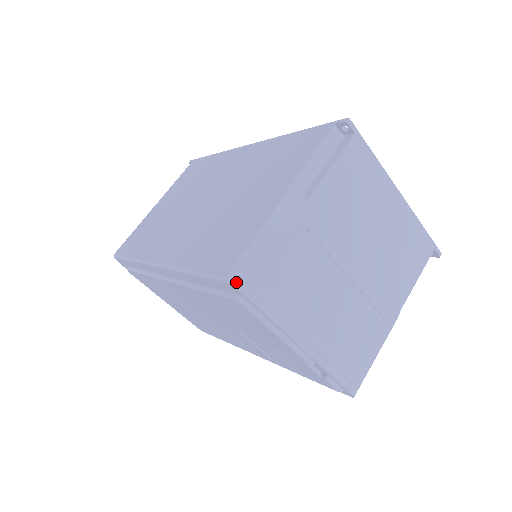
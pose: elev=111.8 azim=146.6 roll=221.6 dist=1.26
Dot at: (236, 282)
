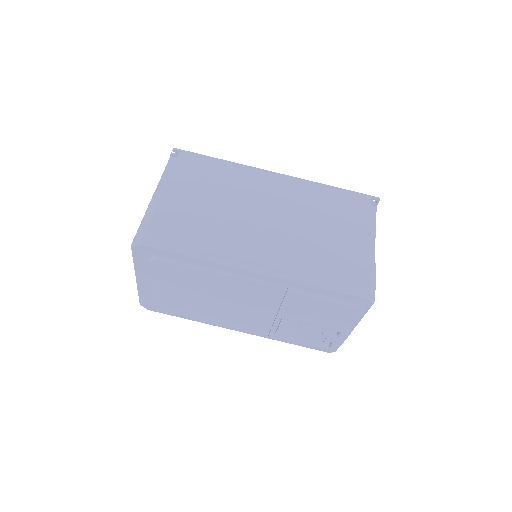
Dot at: (370, 298)
